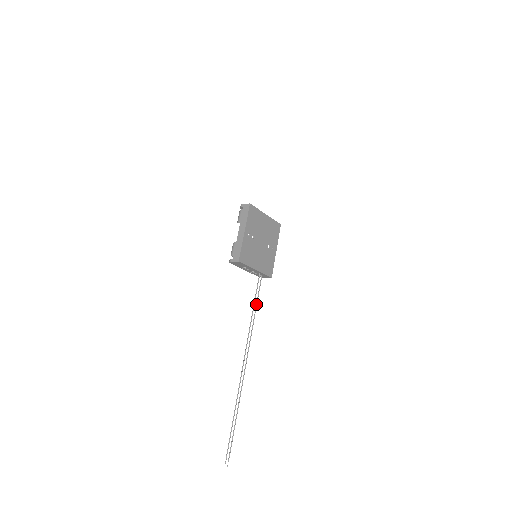
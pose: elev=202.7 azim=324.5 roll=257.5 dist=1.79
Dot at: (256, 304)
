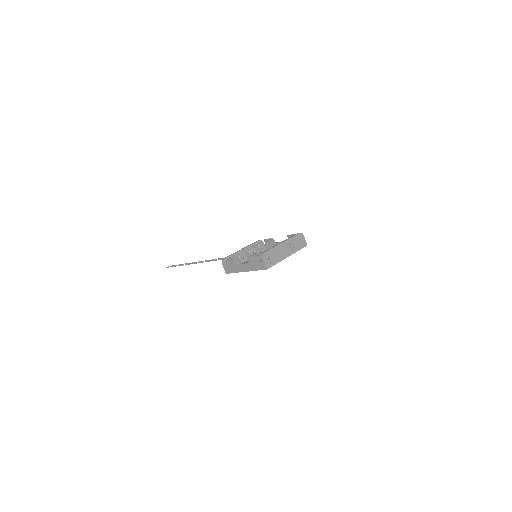
Dot at: occluded
